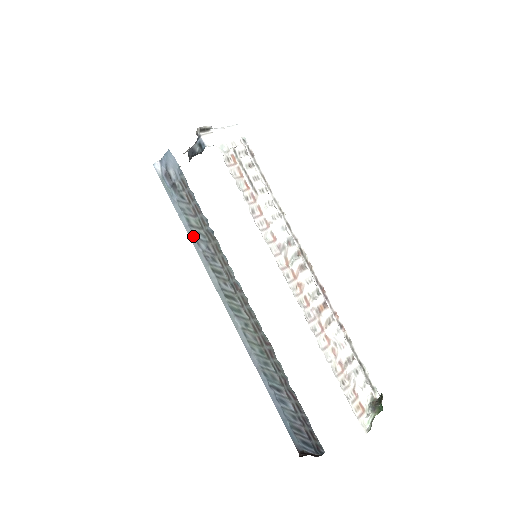
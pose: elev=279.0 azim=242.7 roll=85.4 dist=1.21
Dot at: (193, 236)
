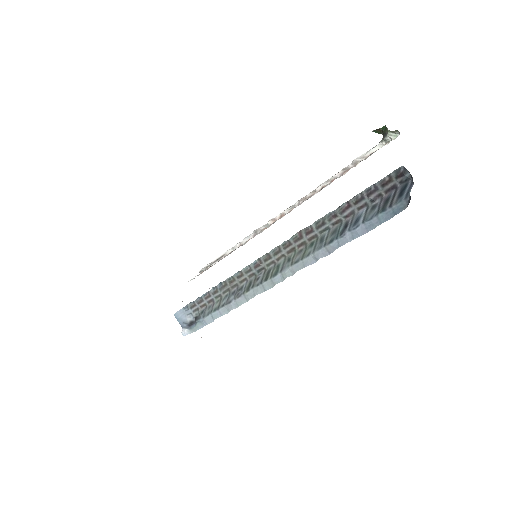
Dot at: (225, 307)
